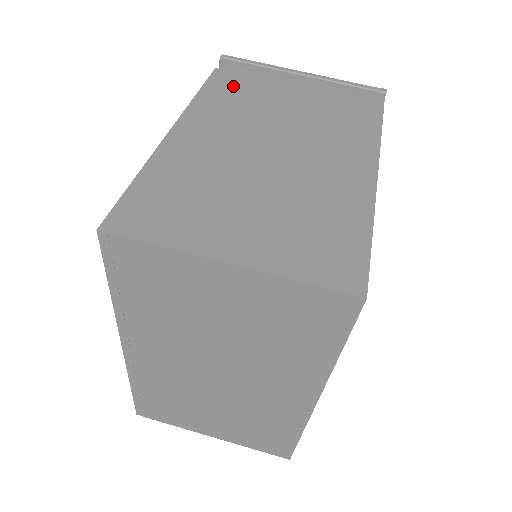
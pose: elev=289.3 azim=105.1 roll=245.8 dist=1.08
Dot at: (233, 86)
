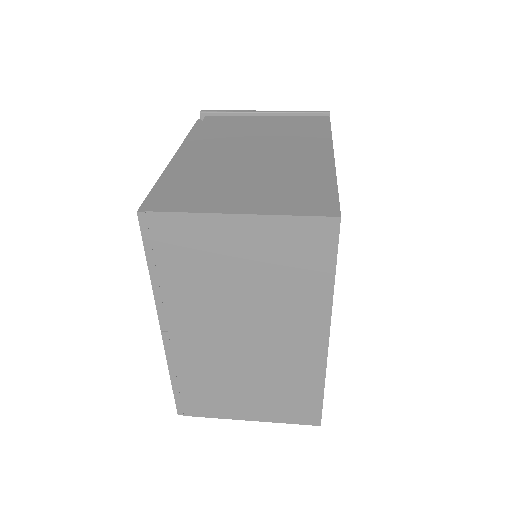
Dot at: (214, 127)
